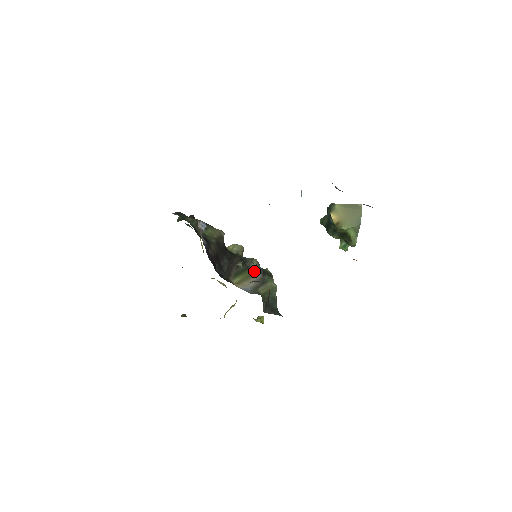
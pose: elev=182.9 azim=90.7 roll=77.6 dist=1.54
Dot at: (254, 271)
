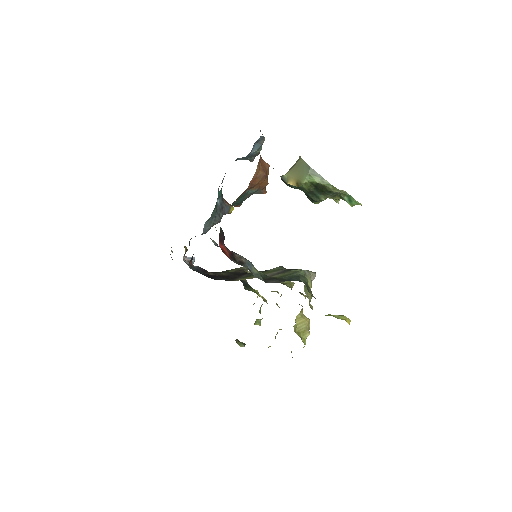
Dot at: (272, 271)
